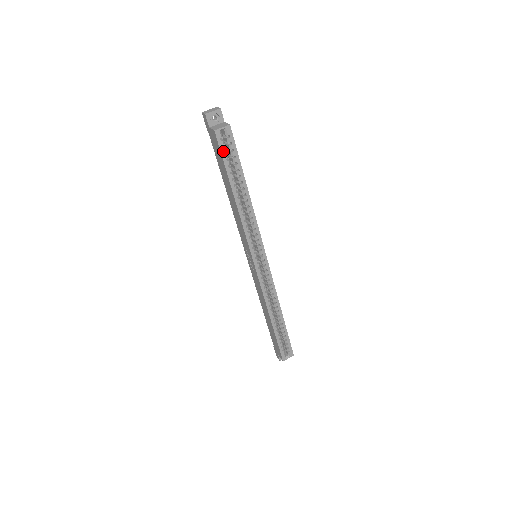
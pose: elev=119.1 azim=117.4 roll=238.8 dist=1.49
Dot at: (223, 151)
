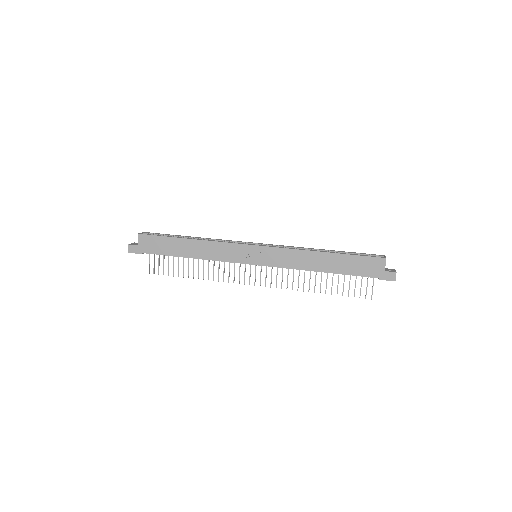
Dot at: (154, 235)
